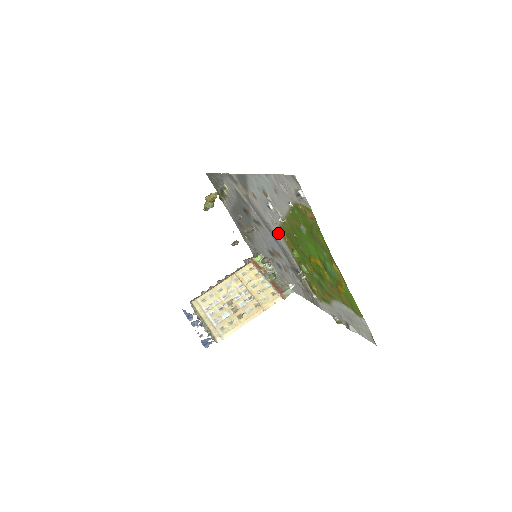
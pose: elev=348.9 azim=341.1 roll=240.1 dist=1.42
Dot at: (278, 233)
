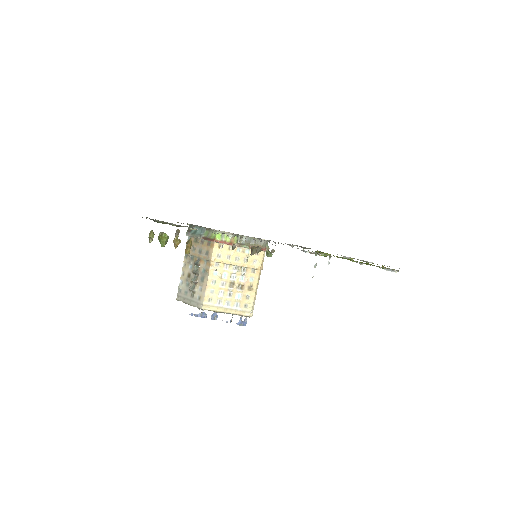
Dot at: occluded
